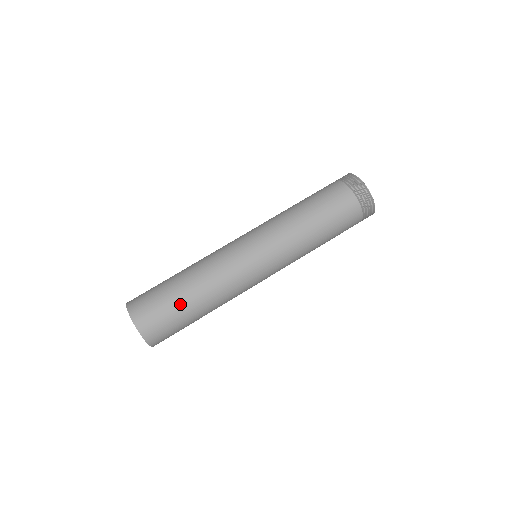
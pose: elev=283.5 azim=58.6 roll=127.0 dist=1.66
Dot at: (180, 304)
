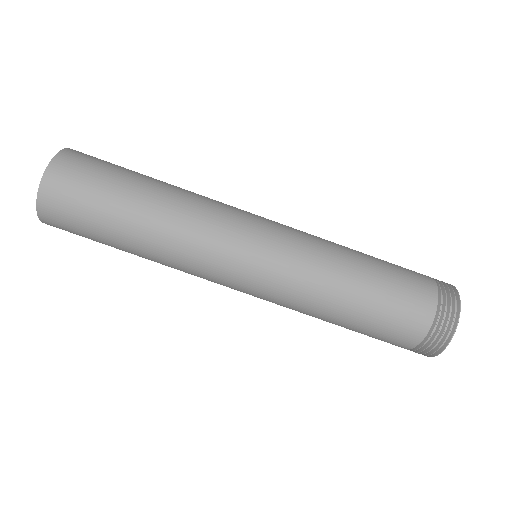
Dot at: (122, 191)
